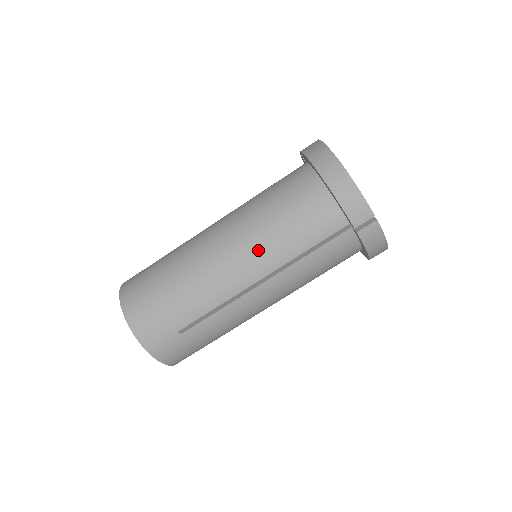
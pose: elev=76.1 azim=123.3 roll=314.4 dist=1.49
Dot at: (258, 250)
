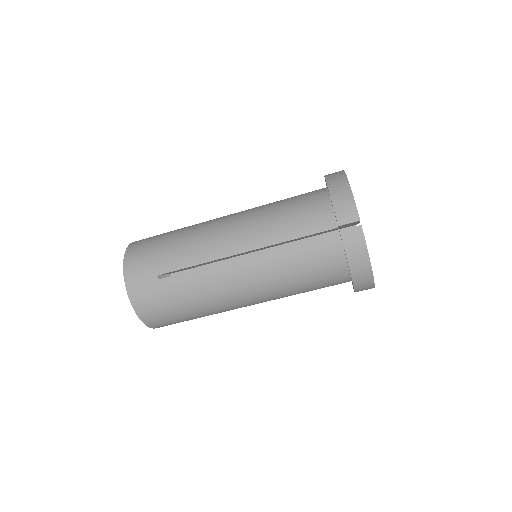
Dot at: (252, 227)
